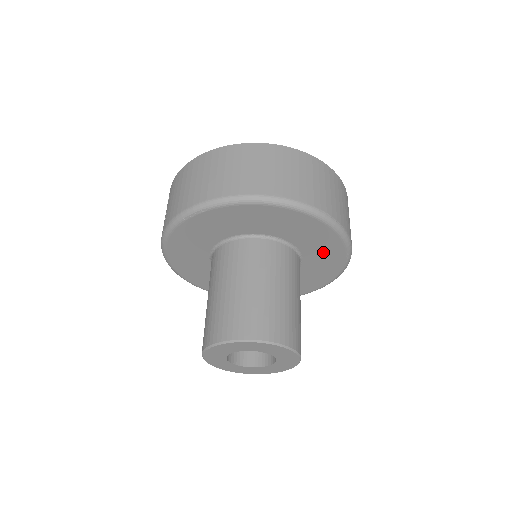
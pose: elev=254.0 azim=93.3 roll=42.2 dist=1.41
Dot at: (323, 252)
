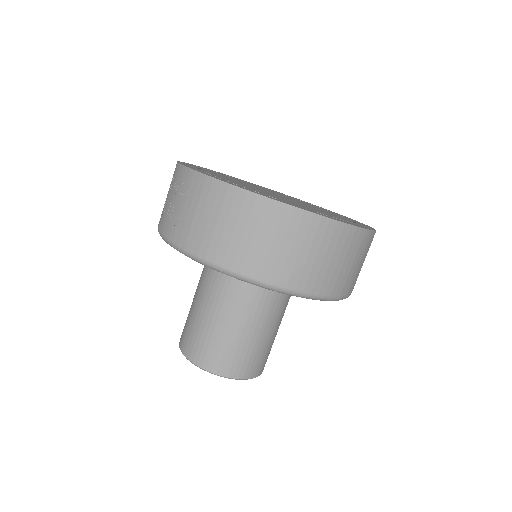
Dot at: occluded
